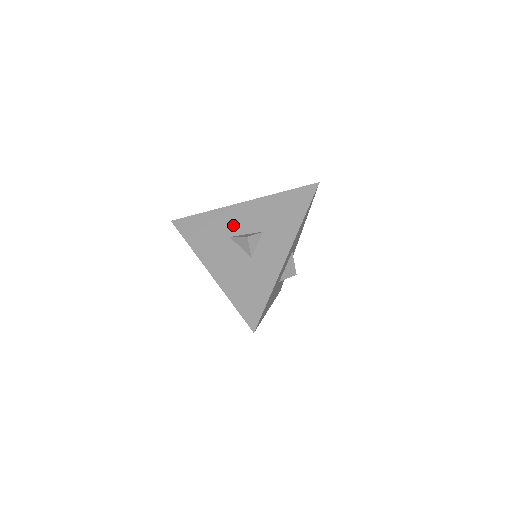
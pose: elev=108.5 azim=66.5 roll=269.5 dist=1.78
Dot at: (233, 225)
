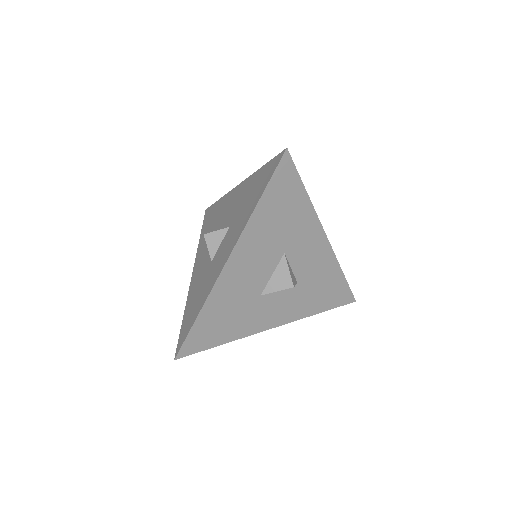
Dot at: (222, 216)
